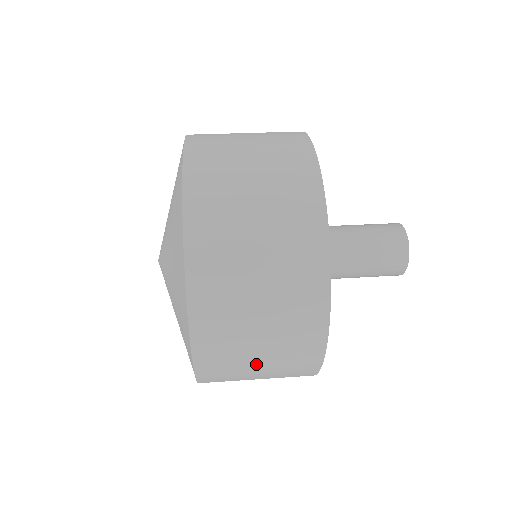
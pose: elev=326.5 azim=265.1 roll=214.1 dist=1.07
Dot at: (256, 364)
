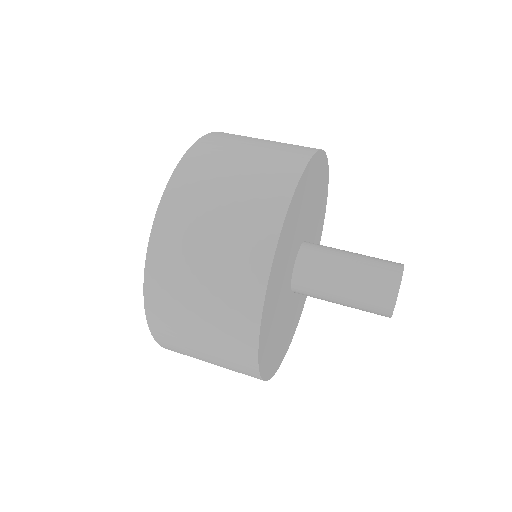
Dot at: occluded
